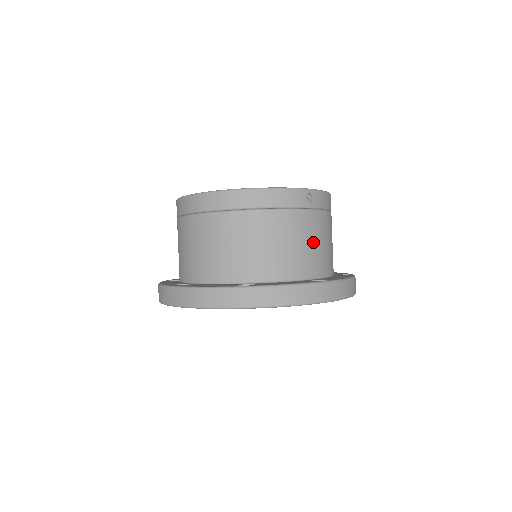
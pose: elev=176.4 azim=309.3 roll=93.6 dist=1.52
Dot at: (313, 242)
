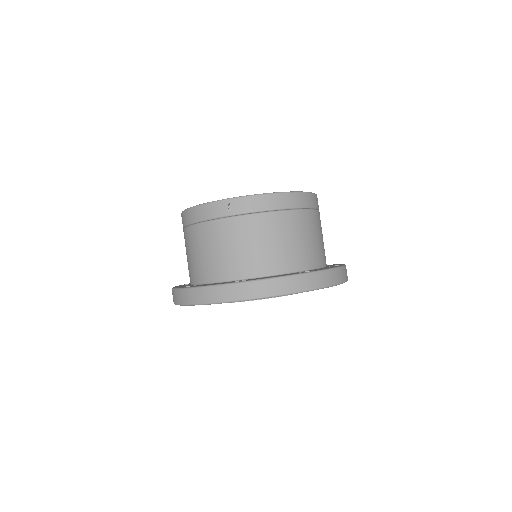
Dot at: (241, 246)
